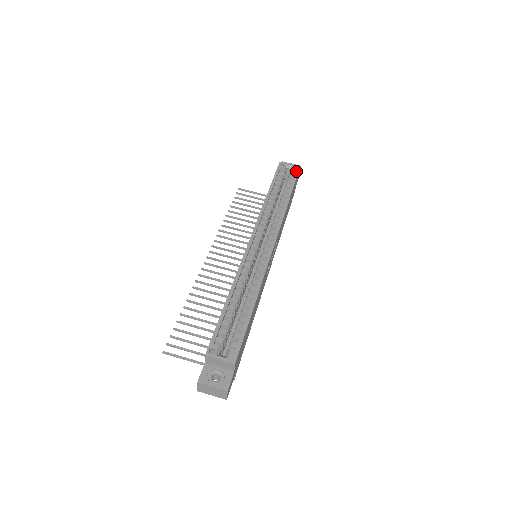
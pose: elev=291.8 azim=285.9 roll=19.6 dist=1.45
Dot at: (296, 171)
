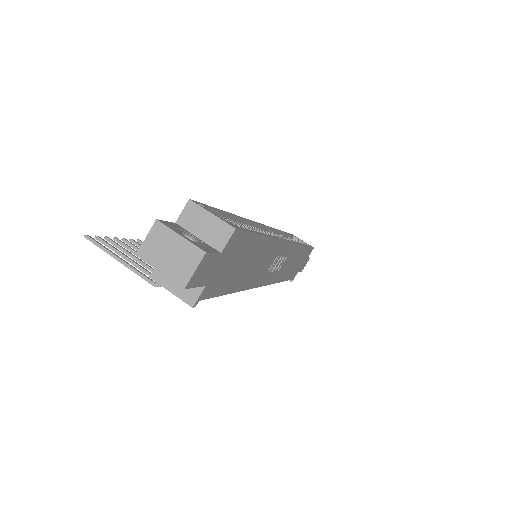
Dot at: occluded
